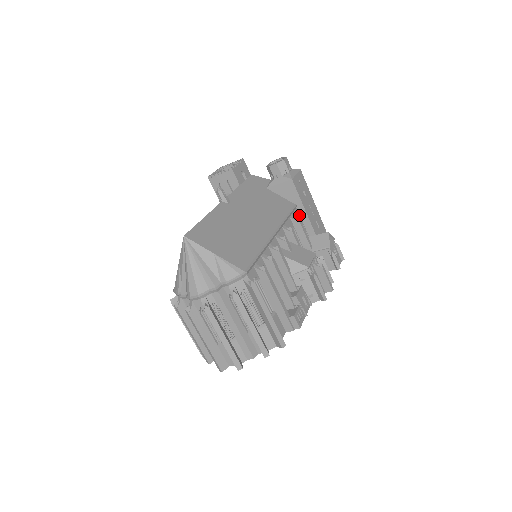
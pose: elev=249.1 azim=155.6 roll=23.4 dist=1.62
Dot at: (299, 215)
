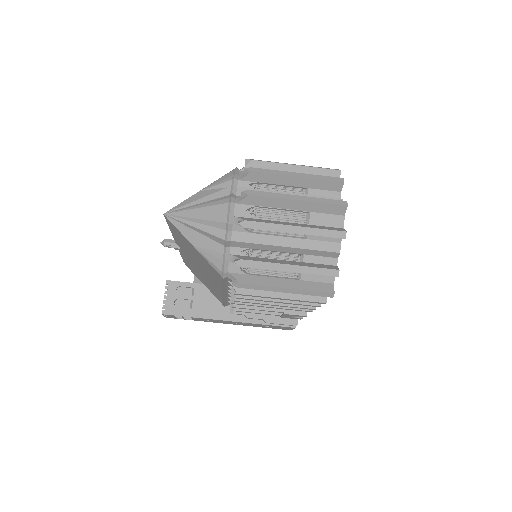
Dot at: occluded
